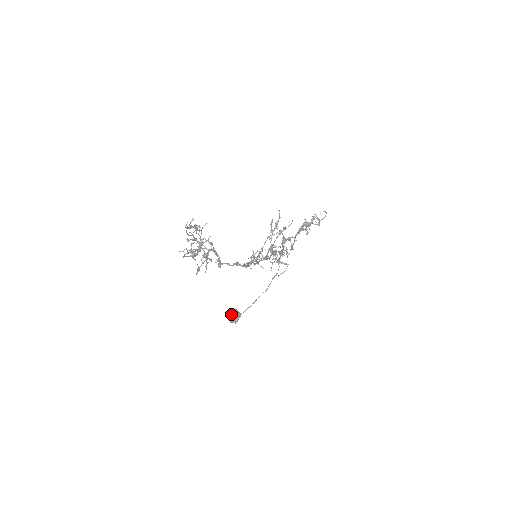
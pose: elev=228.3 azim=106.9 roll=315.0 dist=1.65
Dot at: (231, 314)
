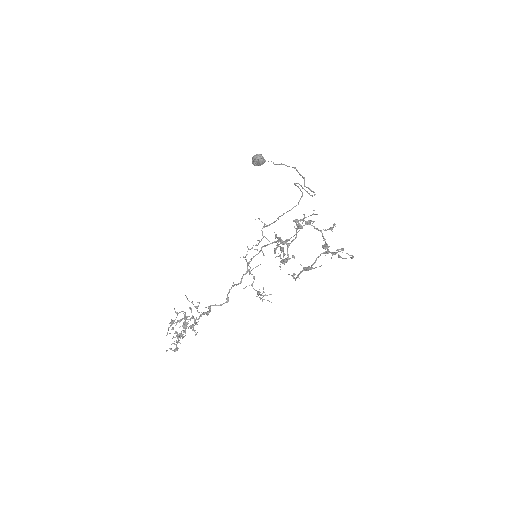
Dot at: (253, 161)
